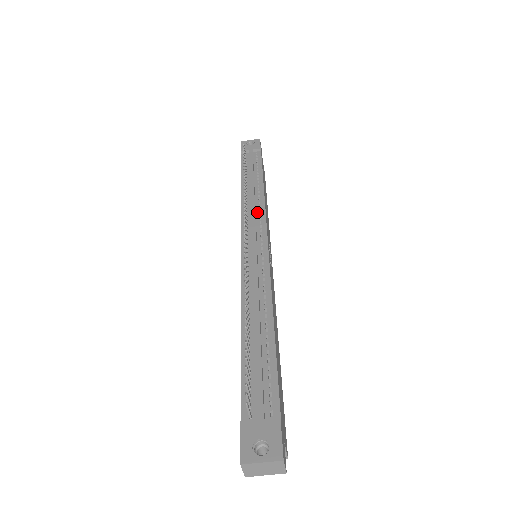
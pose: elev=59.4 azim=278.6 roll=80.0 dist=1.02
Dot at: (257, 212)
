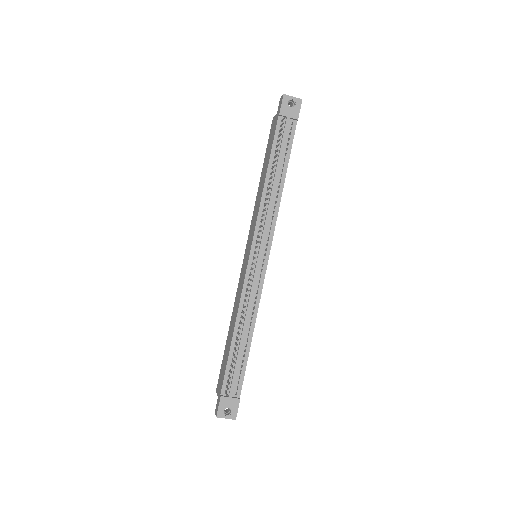
Dot at: (270, 219)
